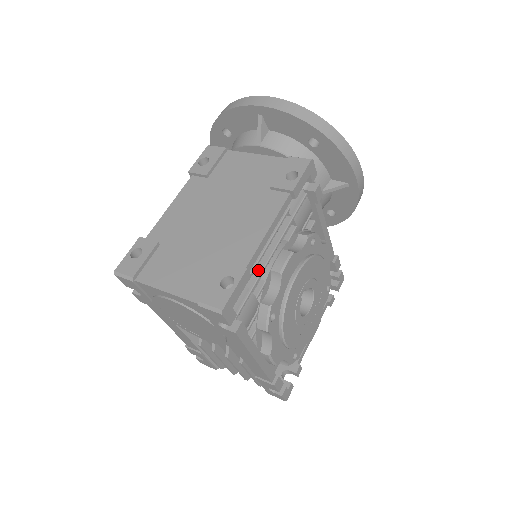
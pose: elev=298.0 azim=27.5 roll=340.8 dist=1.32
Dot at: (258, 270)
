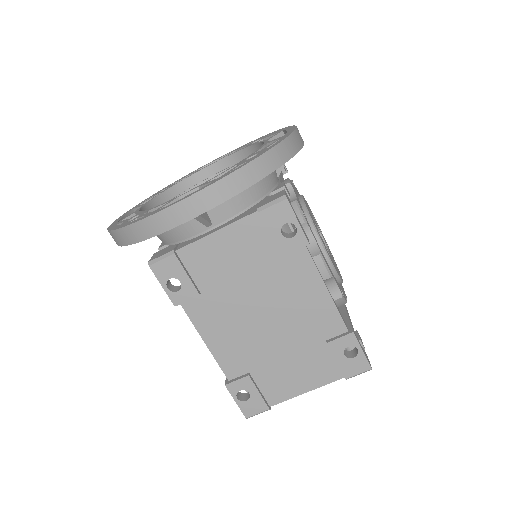
Dot at: occluded
